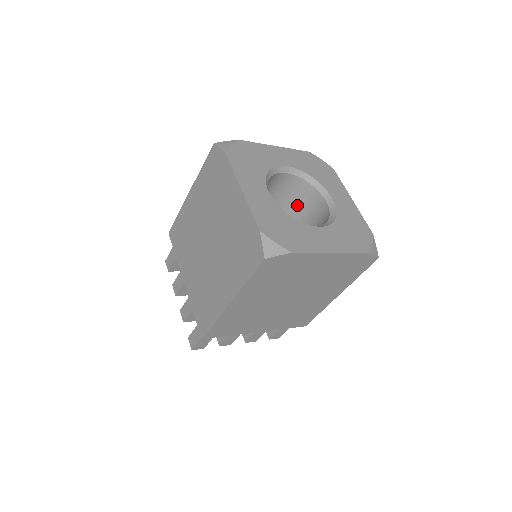
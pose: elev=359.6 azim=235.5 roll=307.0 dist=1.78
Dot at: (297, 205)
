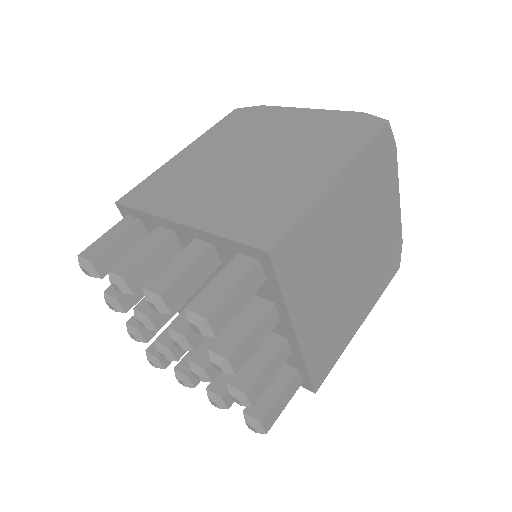
Dot at: occluded
